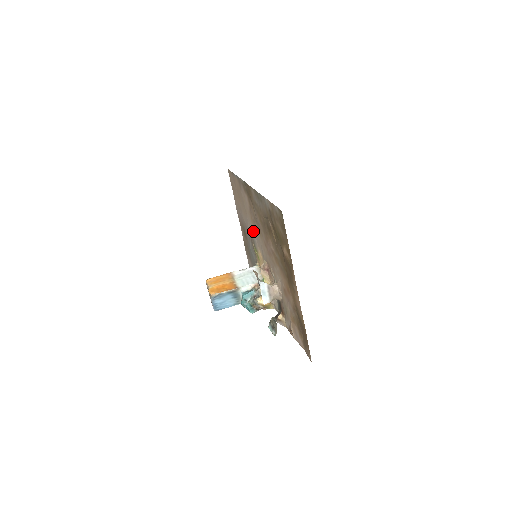
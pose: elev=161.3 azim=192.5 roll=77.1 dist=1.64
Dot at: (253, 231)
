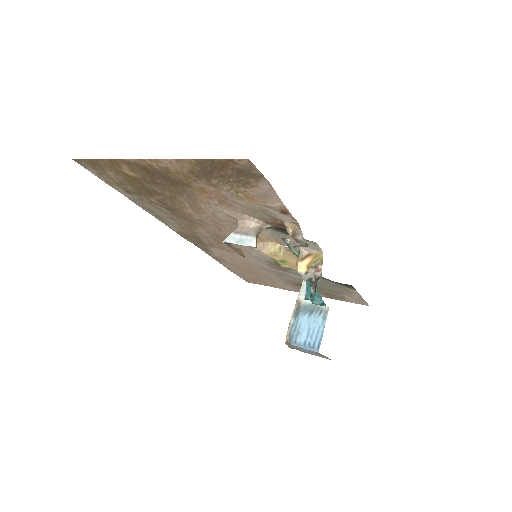
Dot at: (251, 257)
